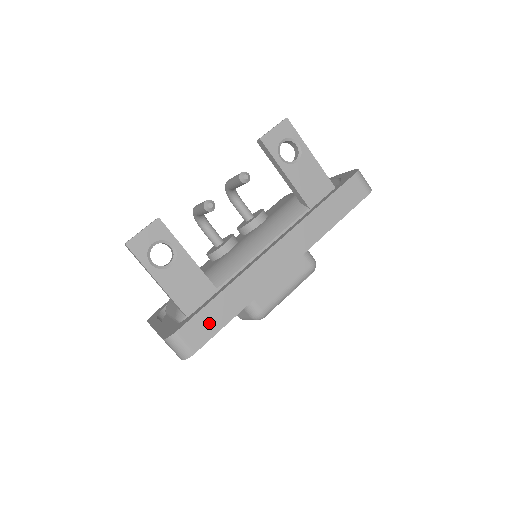
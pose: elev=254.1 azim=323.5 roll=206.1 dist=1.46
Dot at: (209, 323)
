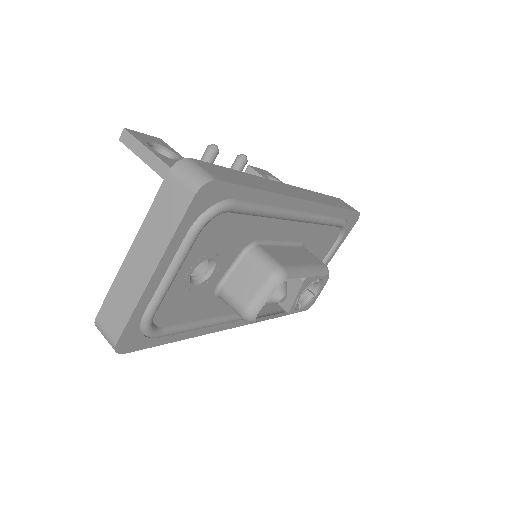
Dot at: (231, 176)
